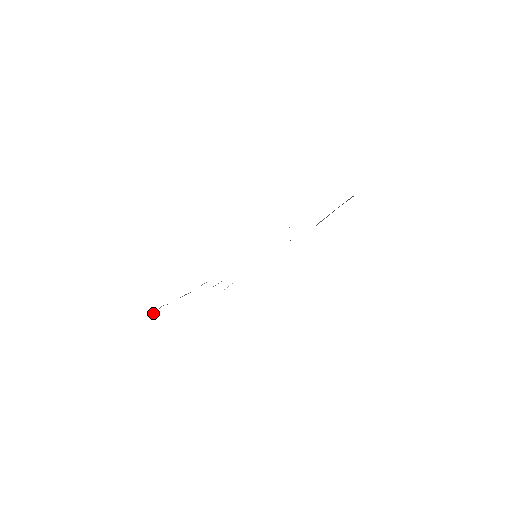
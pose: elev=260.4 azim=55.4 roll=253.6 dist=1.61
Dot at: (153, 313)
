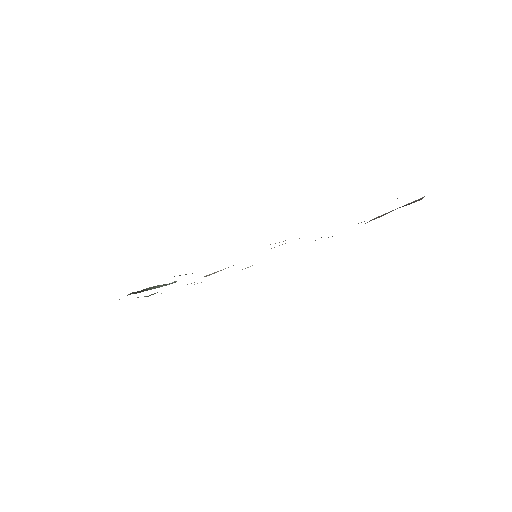
Dot at: occluded
